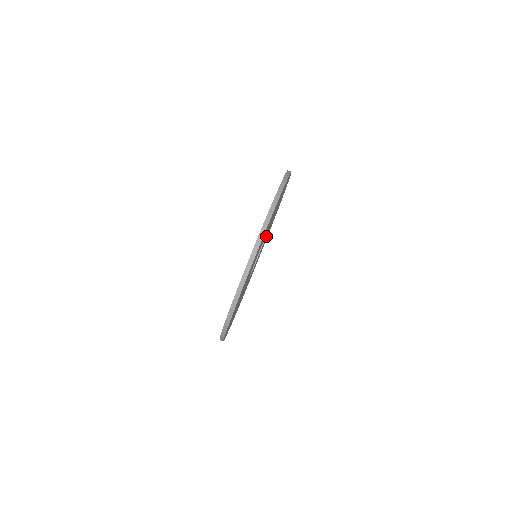
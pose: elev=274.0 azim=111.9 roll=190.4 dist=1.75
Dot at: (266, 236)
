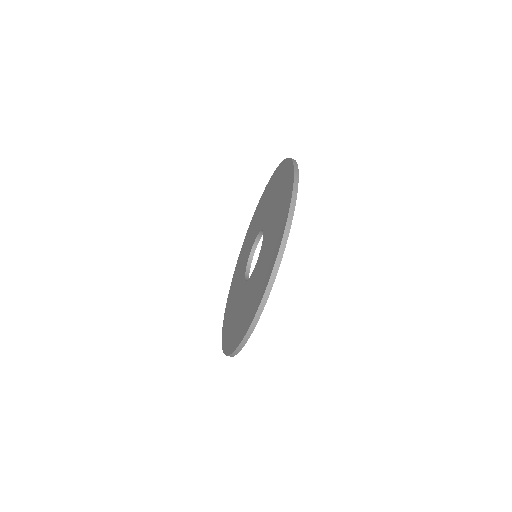
Dot at: occluded
